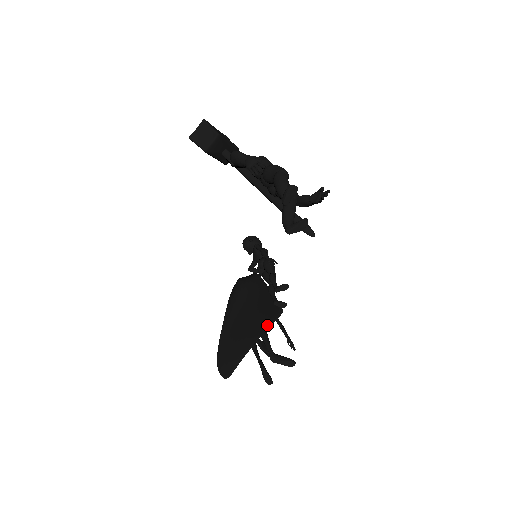
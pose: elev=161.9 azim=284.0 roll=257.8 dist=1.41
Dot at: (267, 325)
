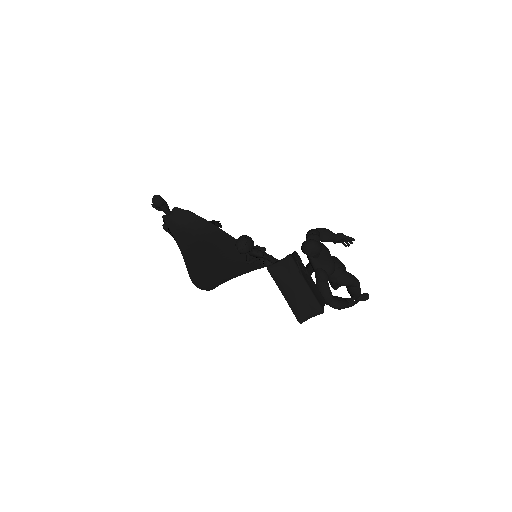
Dot at: (253, 270)
